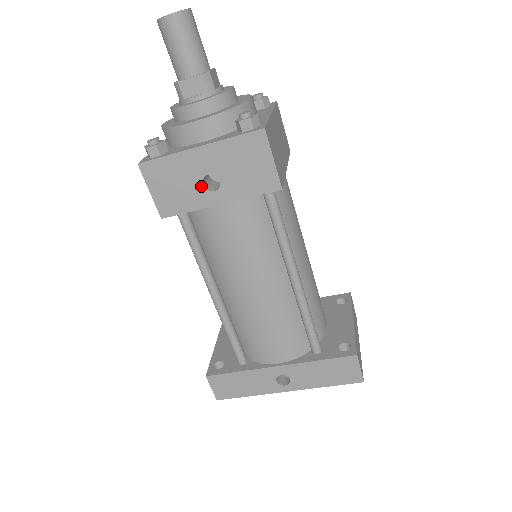
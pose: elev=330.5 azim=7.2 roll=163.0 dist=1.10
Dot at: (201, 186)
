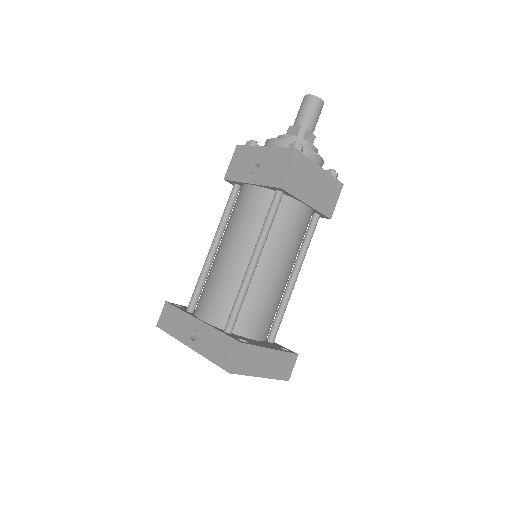
Dot at: (251, 169)
